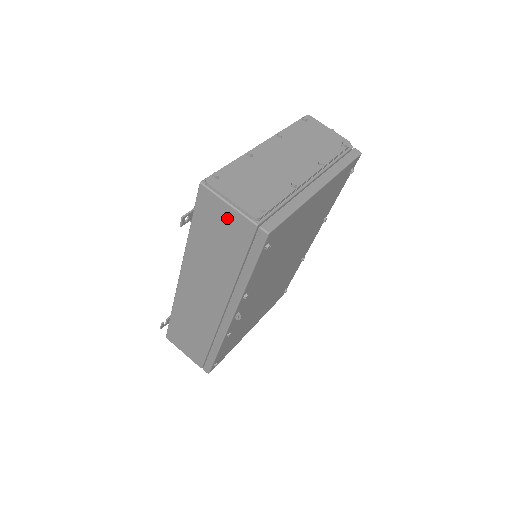
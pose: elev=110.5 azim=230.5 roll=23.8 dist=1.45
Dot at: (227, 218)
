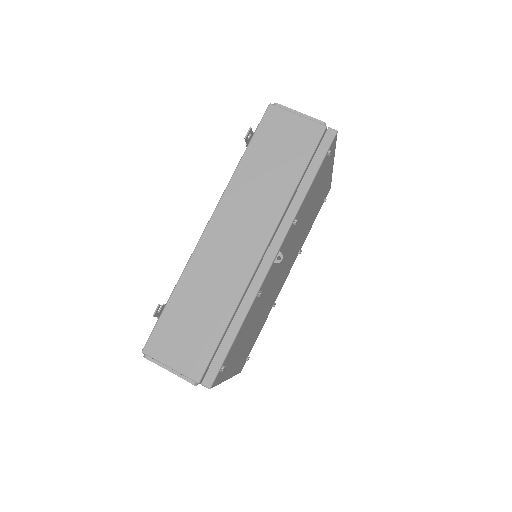
Dot at: (294, 128)
